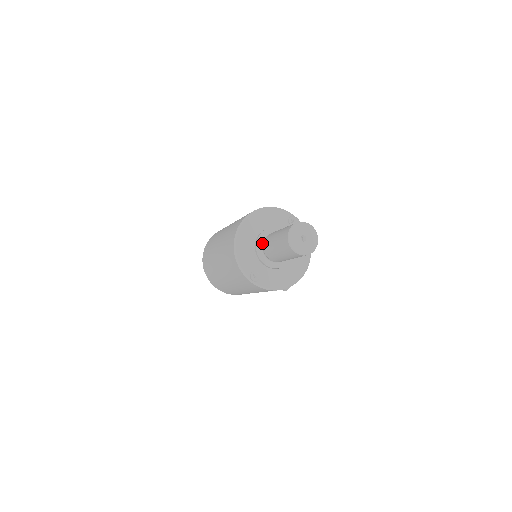
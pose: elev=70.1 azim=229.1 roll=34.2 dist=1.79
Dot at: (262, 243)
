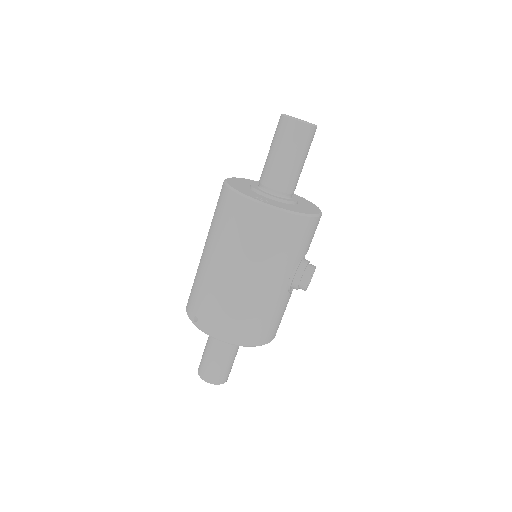
Dot at: (257, 186)
